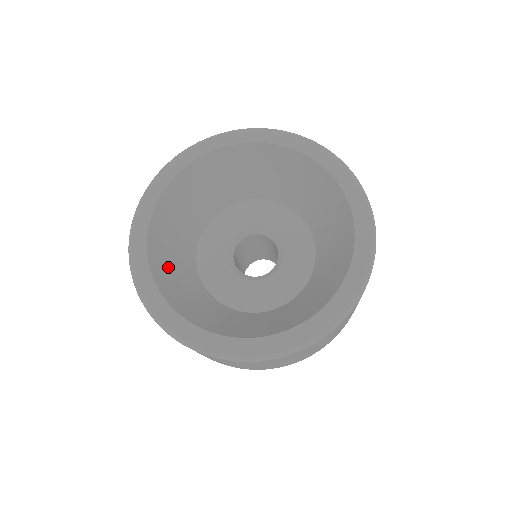
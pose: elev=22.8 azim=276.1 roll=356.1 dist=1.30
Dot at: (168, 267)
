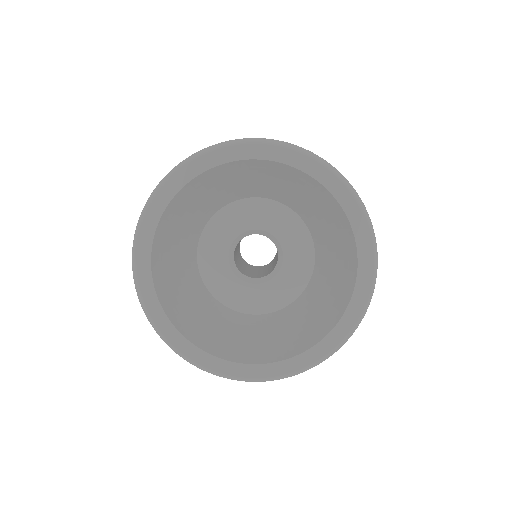
Dot at: (172, 283)
